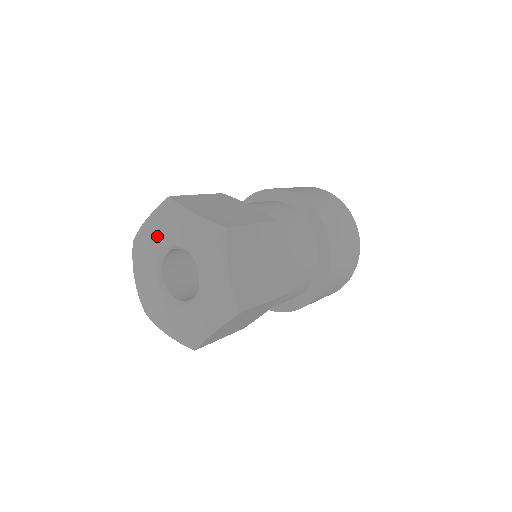
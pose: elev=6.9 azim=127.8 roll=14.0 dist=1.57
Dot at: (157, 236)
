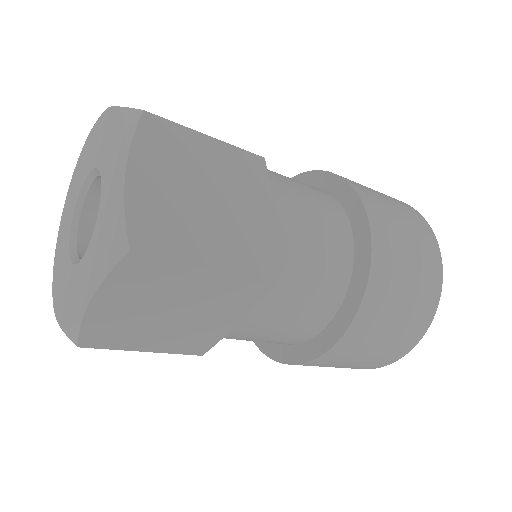
Dot at: (83, 168)
